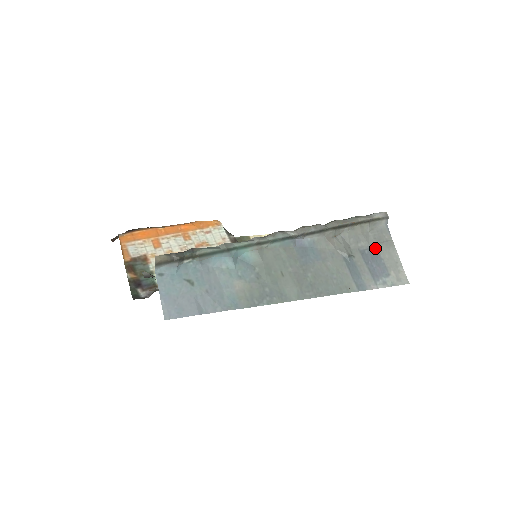
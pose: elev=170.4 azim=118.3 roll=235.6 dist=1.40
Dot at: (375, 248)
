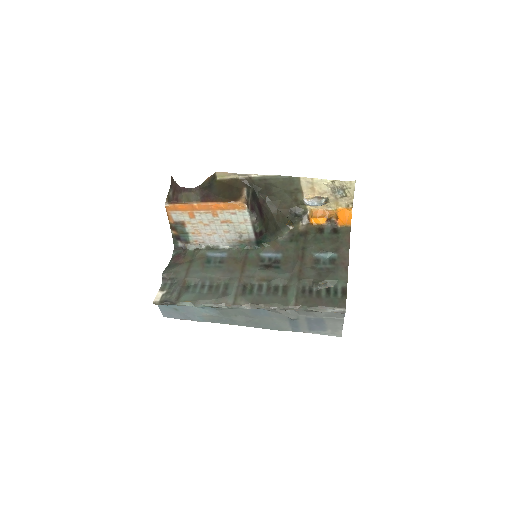
Dot at: (322, 319)
